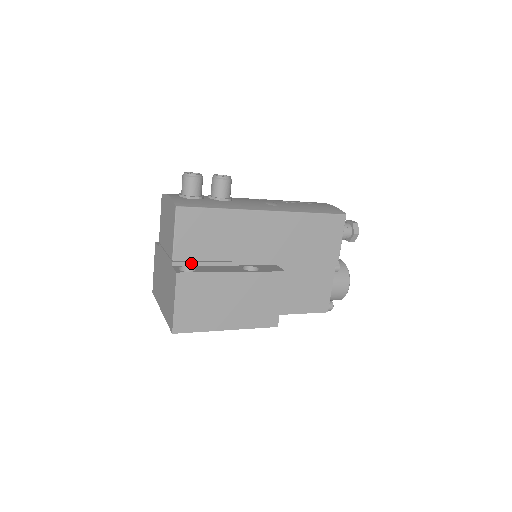
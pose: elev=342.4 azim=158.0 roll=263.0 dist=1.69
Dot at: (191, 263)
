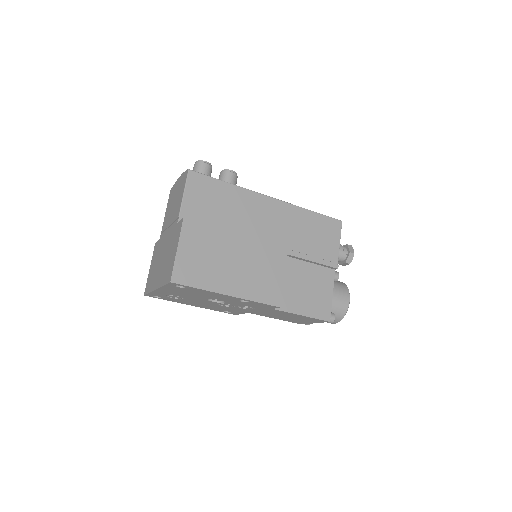
Dot at: occluded
